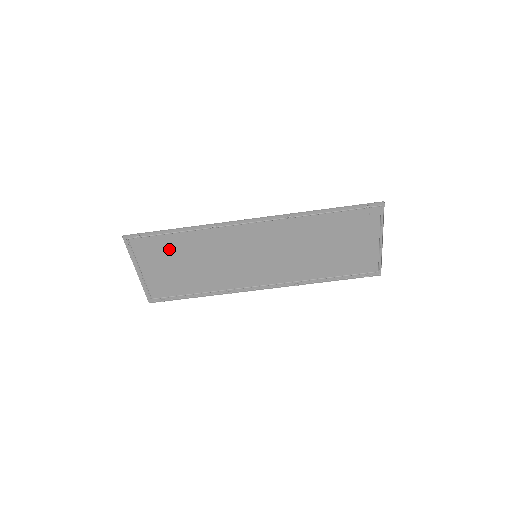
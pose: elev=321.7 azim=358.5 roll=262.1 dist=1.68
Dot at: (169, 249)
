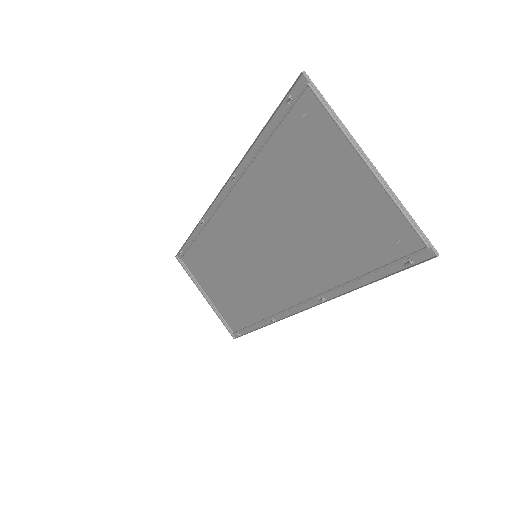
Dot at: (203, 264)
